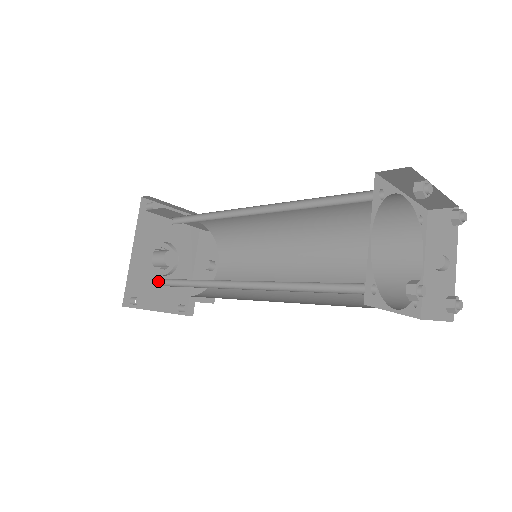
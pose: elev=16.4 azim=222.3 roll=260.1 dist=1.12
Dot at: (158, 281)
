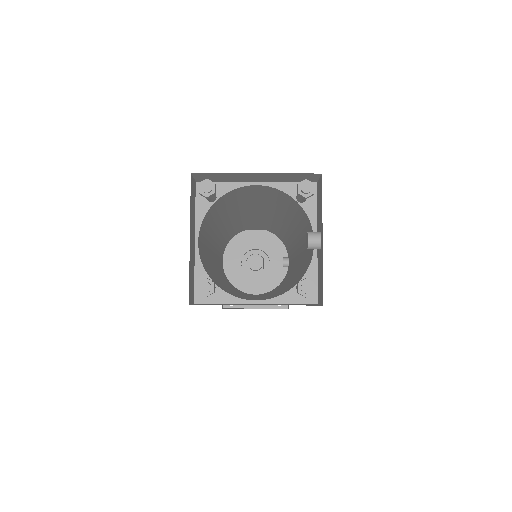
Dot at: (252, 283)
